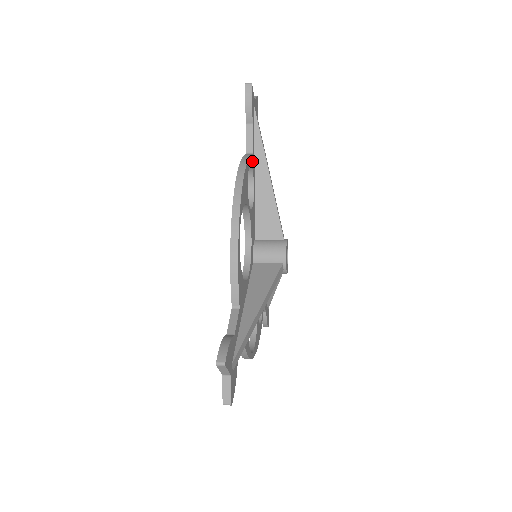
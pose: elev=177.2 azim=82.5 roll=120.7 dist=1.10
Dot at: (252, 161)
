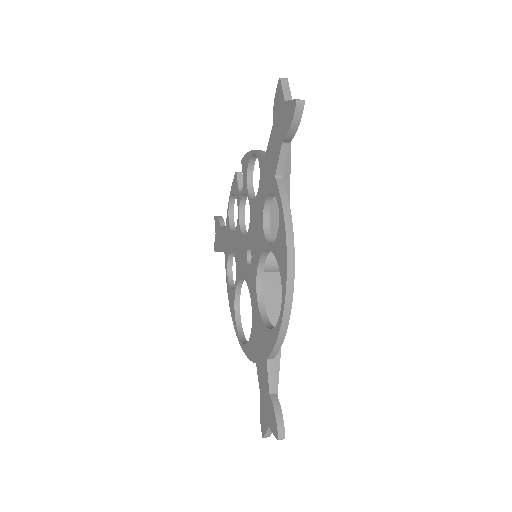
Dot at: occluded
